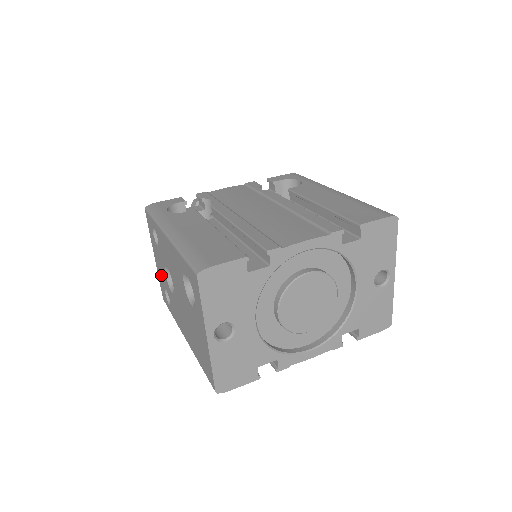
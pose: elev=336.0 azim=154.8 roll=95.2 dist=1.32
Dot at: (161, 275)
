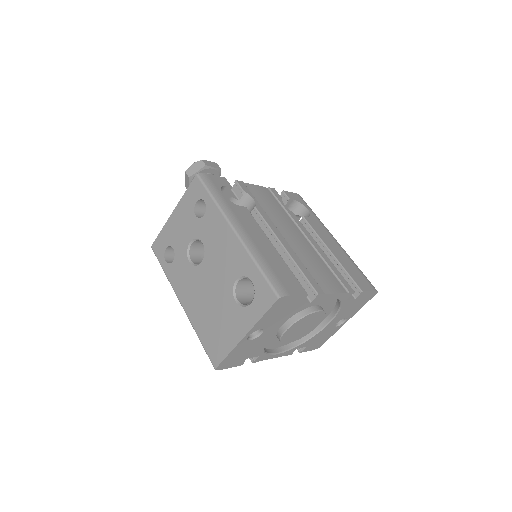
Dot at: (174, 234)
